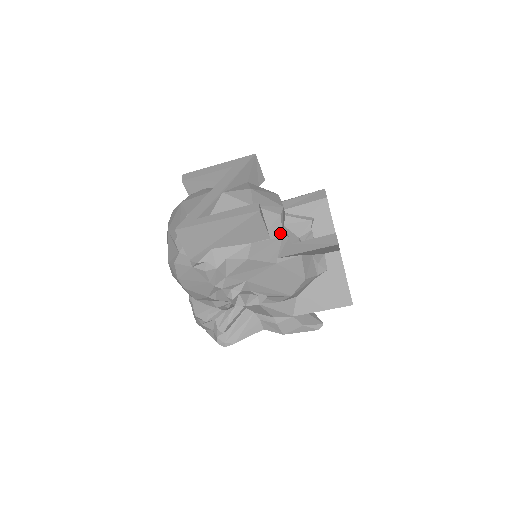
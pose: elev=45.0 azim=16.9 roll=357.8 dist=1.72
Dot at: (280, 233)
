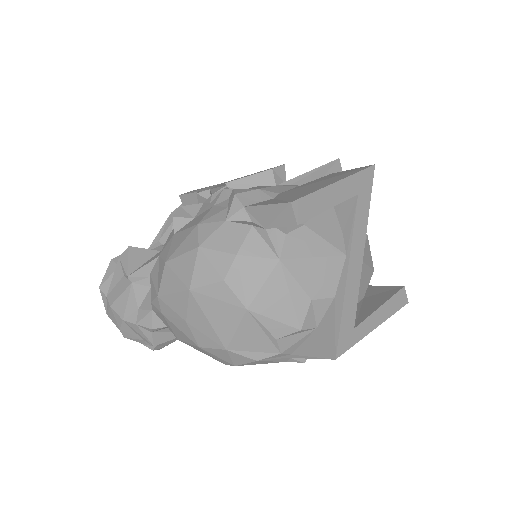
Dot at: occluded
